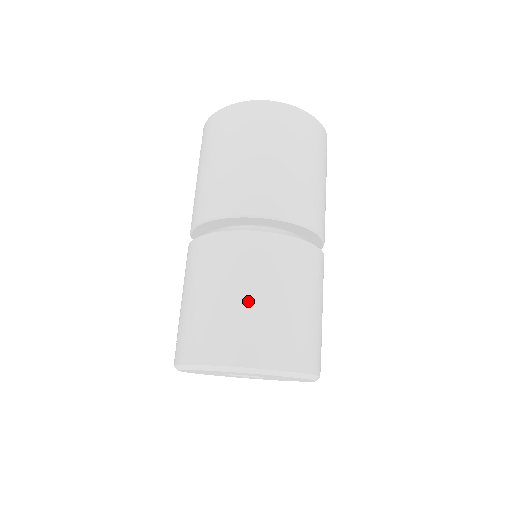
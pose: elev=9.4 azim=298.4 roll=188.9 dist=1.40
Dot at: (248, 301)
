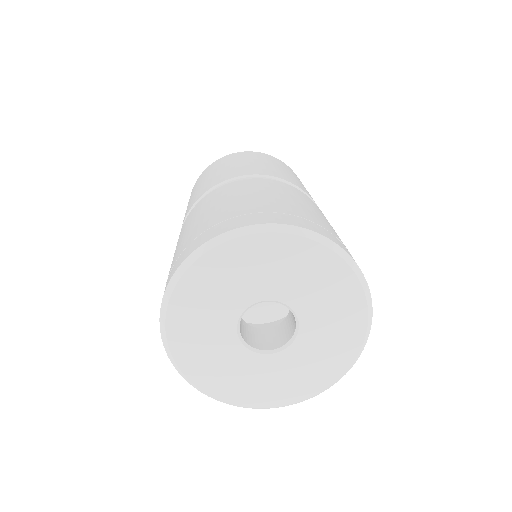
Dot at: (311, 211)
